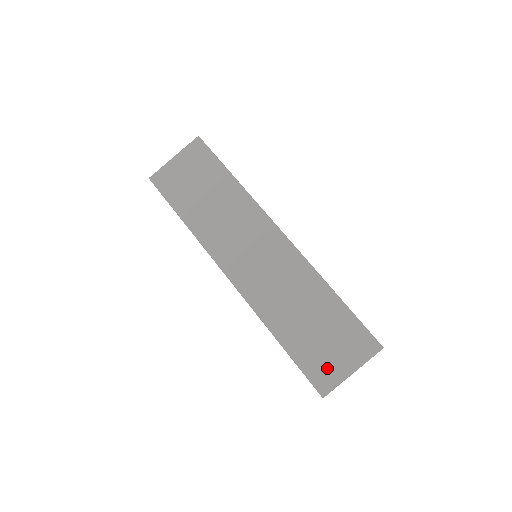
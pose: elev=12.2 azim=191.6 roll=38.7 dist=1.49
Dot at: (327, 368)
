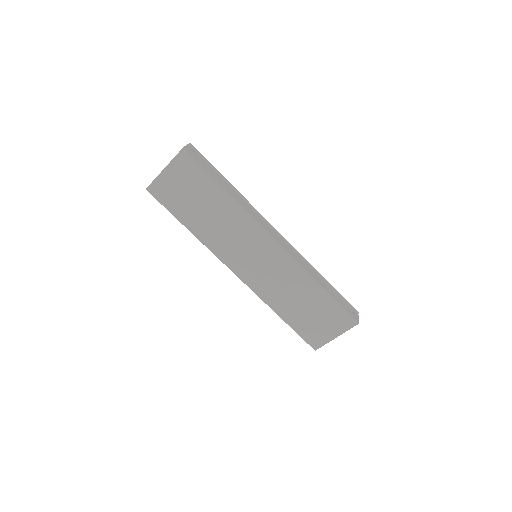
Dot at: (318, 334)
